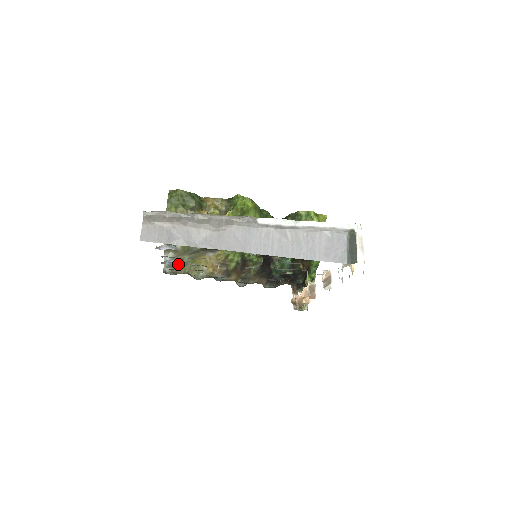
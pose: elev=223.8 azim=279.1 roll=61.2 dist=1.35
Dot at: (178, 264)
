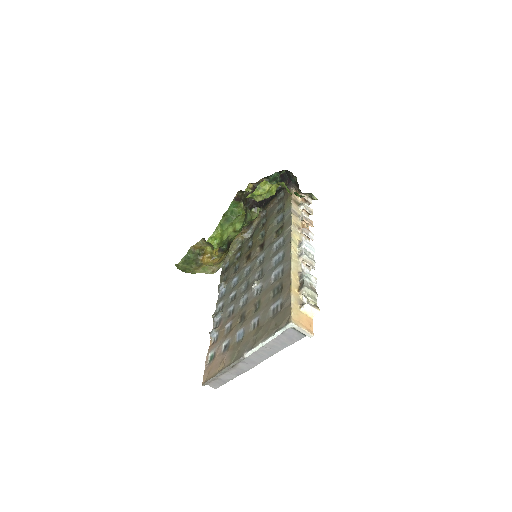
Dot at: (226, 284)
